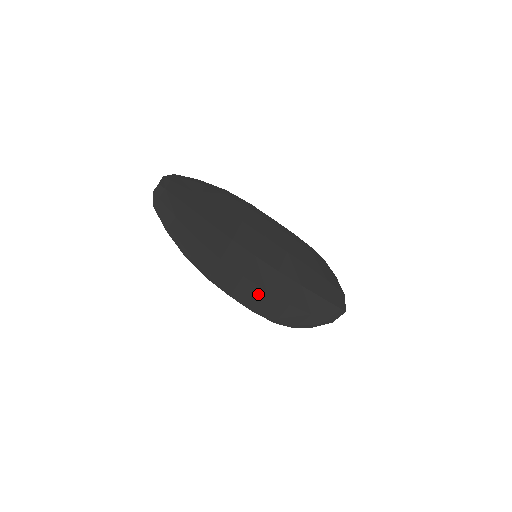
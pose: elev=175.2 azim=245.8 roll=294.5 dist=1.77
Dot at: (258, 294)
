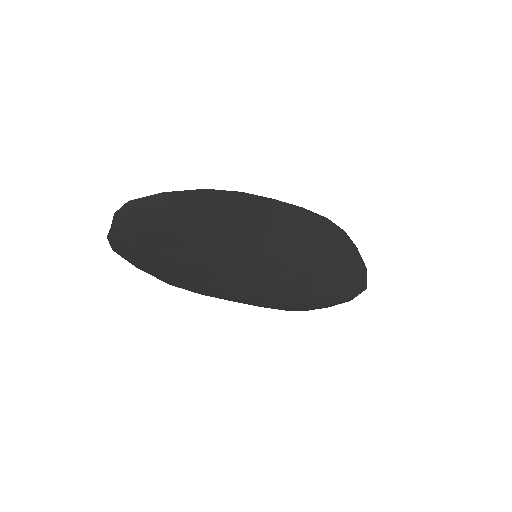
Dot at: (263, 291)
